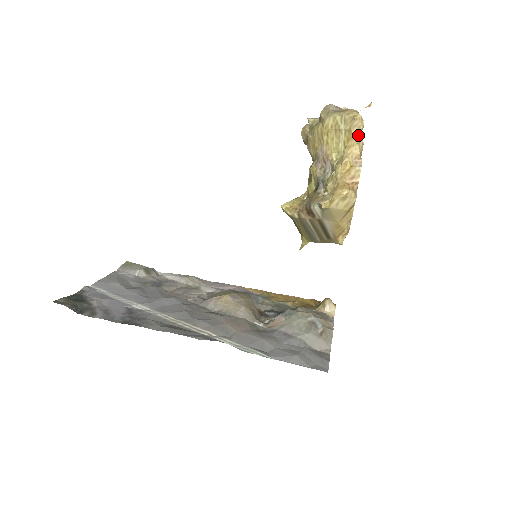
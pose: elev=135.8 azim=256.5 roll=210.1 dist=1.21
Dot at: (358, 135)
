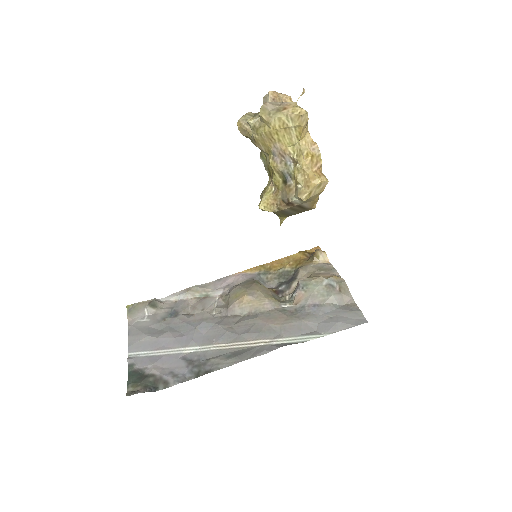
Dot at: (306, 125)
